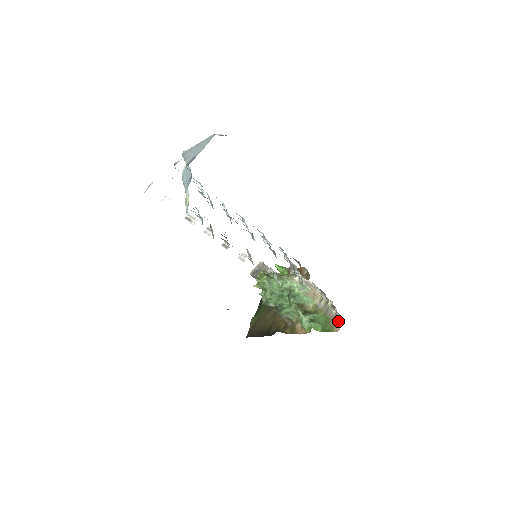
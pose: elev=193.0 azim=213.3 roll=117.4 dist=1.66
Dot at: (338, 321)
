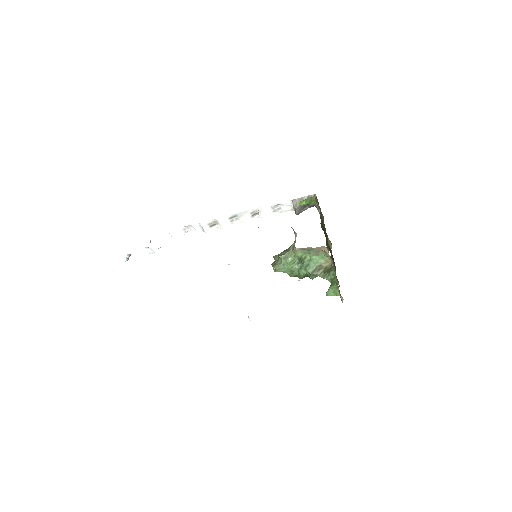
Dot at: occluded
